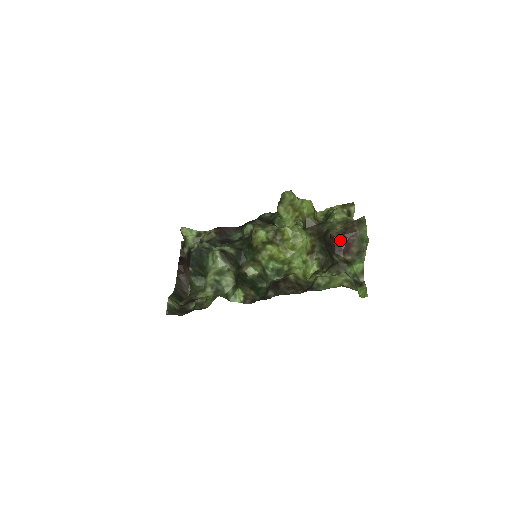
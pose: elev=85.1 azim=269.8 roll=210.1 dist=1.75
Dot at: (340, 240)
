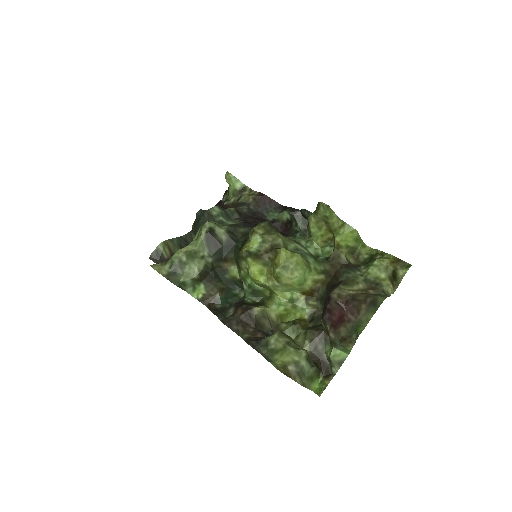
Dot at: (336, 307)
